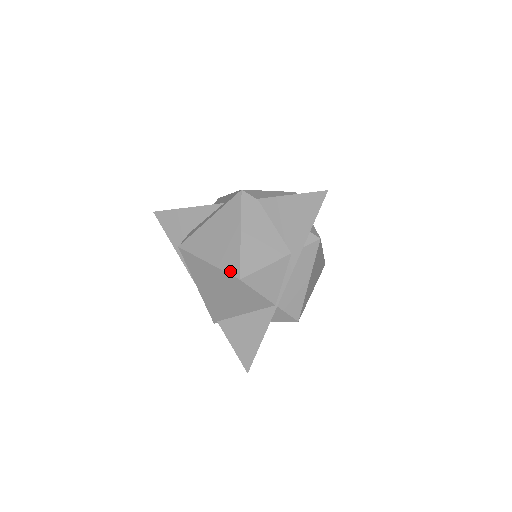
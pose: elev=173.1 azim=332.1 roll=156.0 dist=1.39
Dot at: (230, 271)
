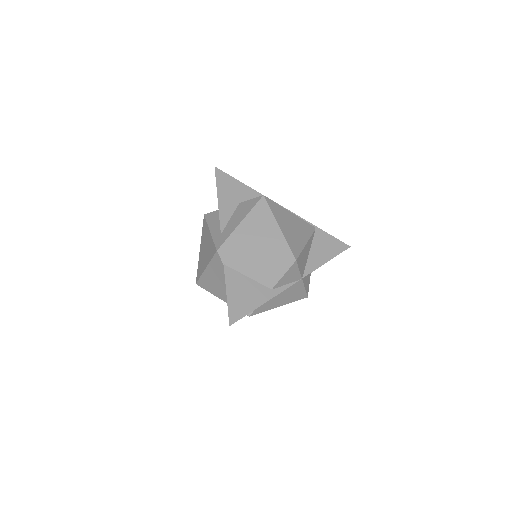
Dot at: (197, 273)
